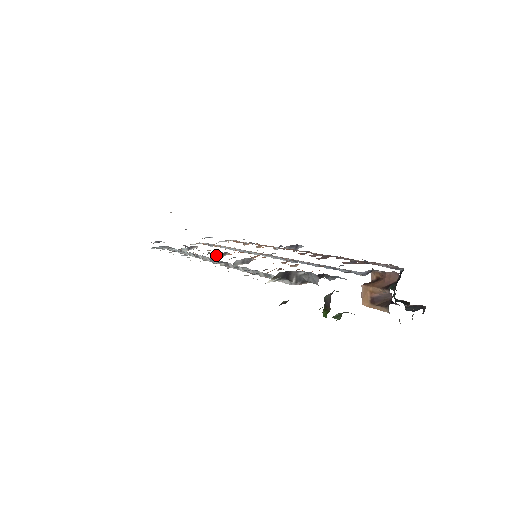
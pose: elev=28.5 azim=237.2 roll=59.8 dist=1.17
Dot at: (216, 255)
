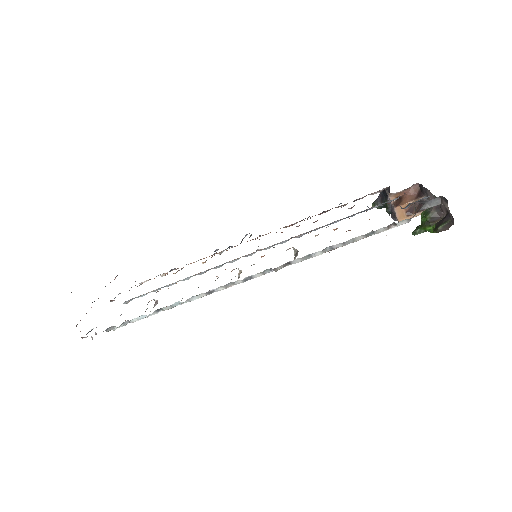
Dot at: occluded
